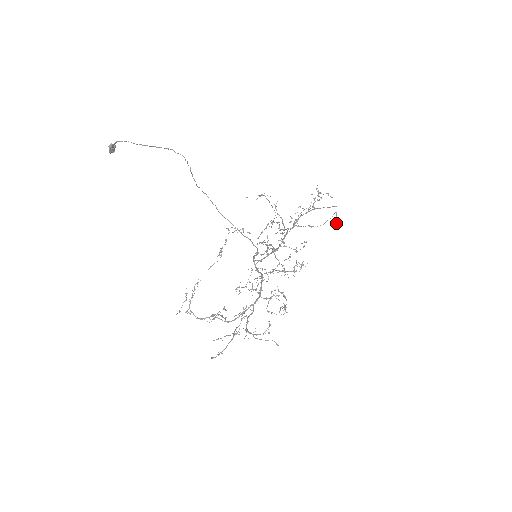
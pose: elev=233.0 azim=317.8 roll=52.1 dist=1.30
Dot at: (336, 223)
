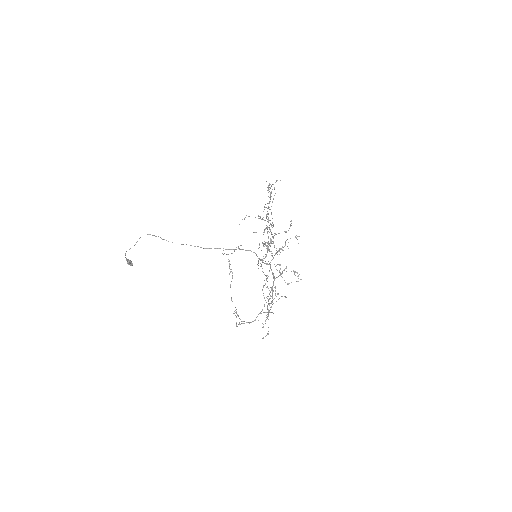
Dot at: occluded
